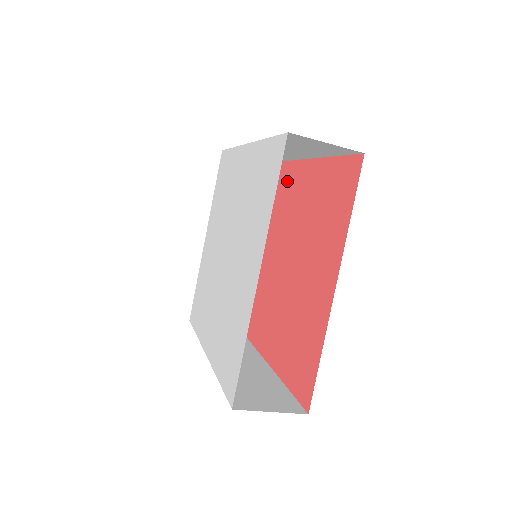
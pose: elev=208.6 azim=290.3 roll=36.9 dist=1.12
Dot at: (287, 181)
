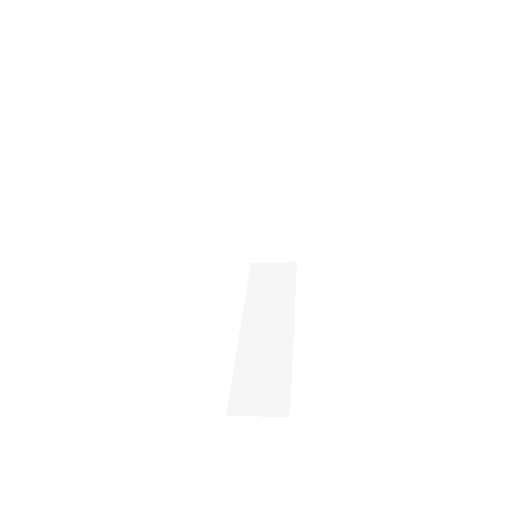
Dot at: occluded
